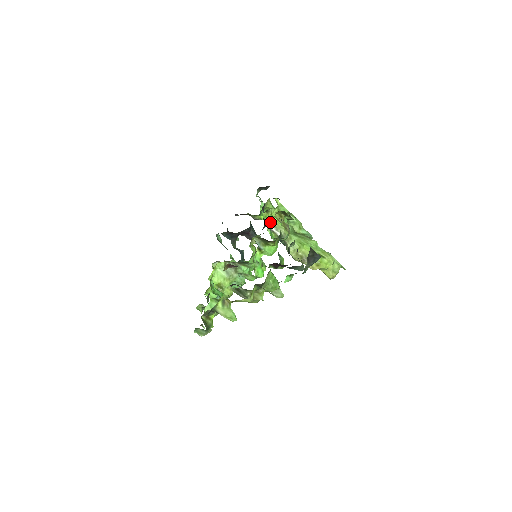
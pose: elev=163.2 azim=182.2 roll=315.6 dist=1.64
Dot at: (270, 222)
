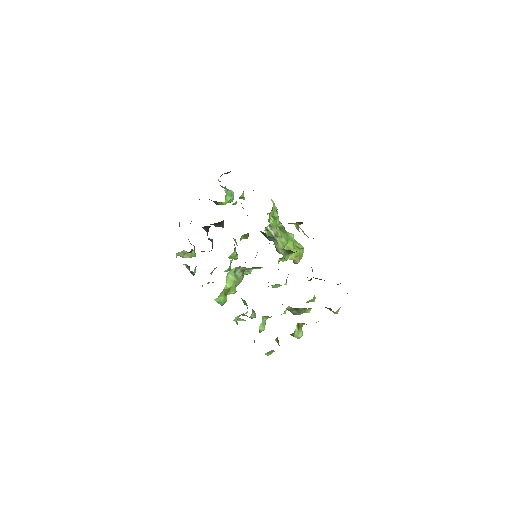
Dot at: (270, 224)
